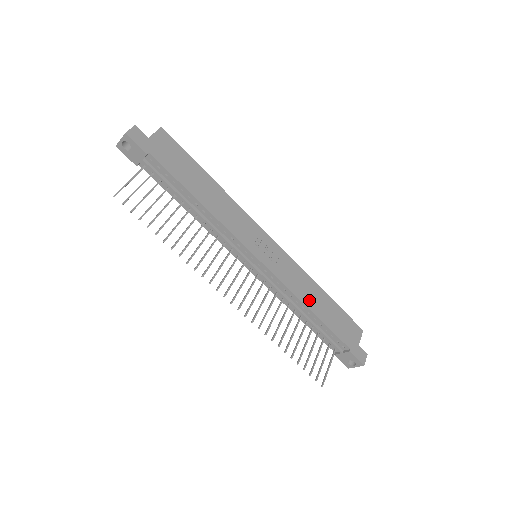
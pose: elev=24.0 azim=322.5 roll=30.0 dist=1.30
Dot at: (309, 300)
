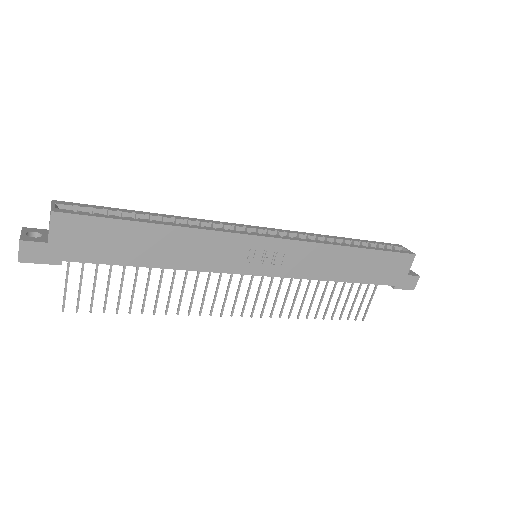
Dot at: (335, 272)
